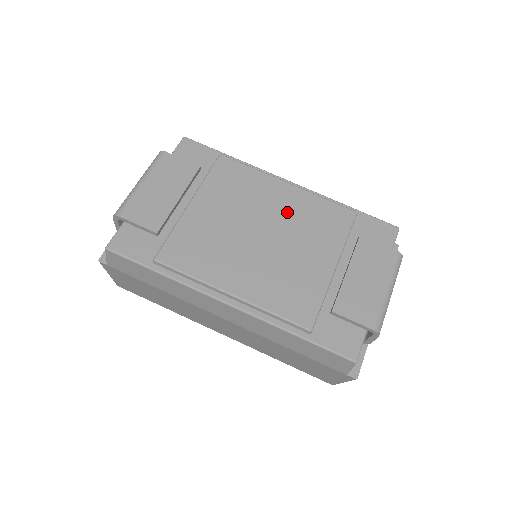
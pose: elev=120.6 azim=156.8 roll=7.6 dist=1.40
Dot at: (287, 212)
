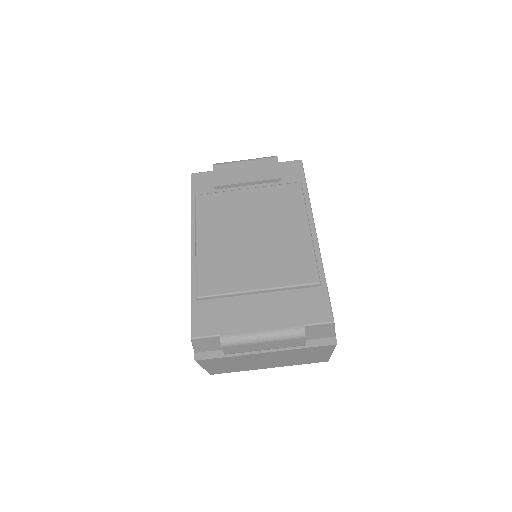
Dot at: (283, 240)
